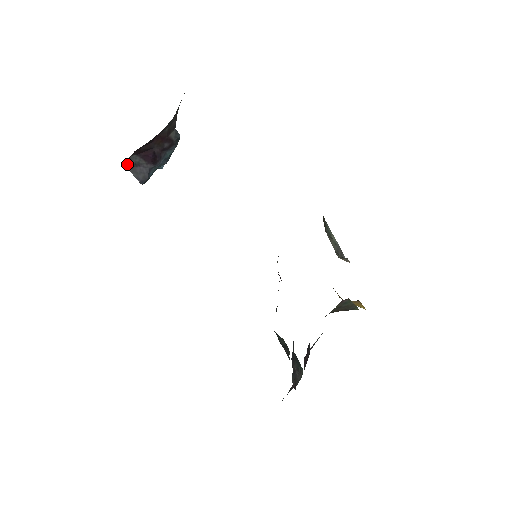
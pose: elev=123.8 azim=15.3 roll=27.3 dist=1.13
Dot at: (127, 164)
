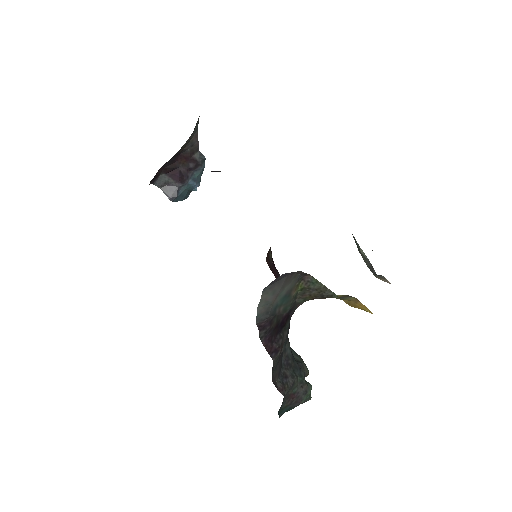
Dot at: (157, 182)
